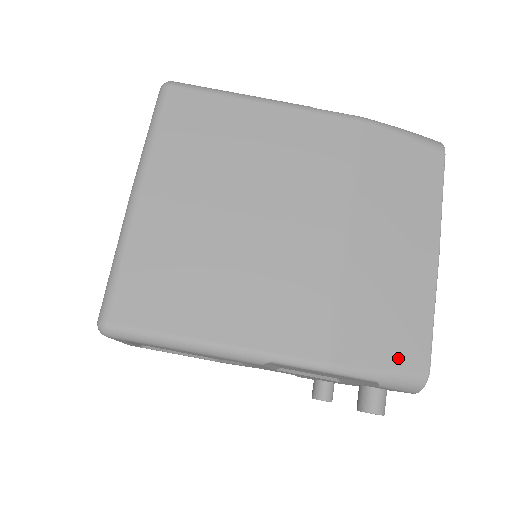
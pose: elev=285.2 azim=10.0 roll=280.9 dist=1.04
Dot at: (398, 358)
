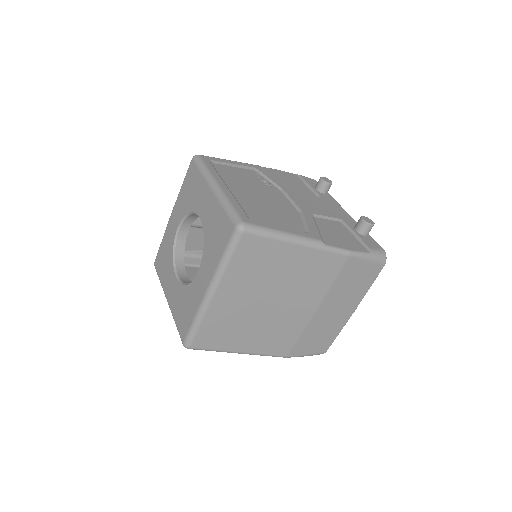
Dot at: (316, 350)
